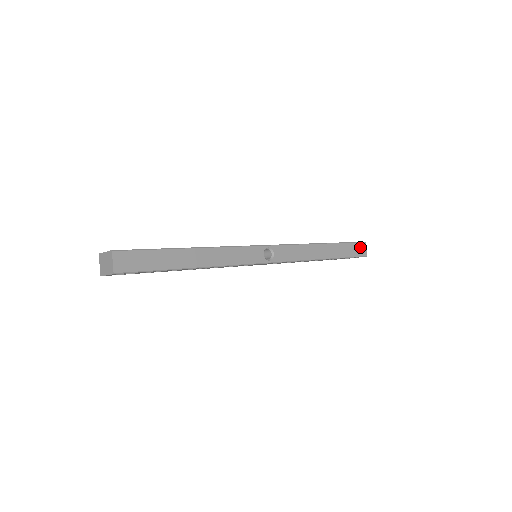
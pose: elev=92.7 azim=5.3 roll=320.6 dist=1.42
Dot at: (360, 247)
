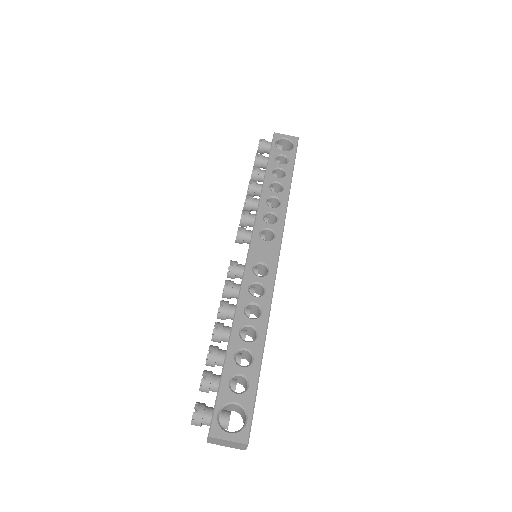
Dot at: occluded
